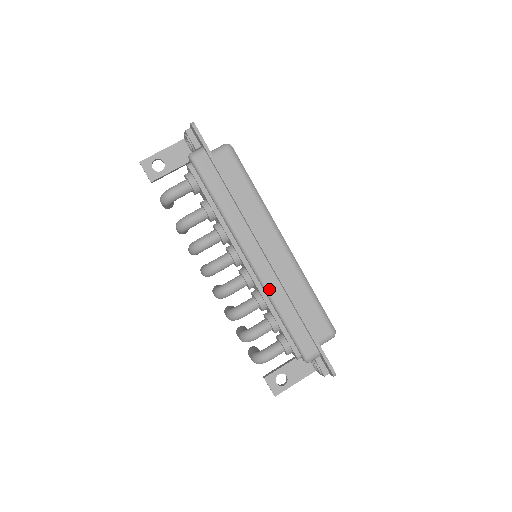
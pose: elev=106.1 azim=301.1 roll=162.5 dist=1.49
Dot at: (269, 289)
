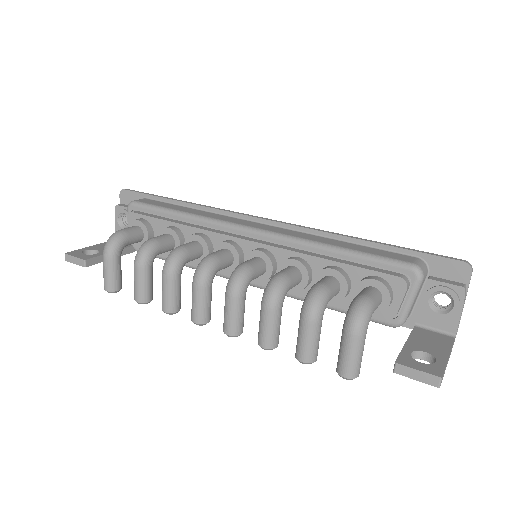
Dot at: (295, 236)
